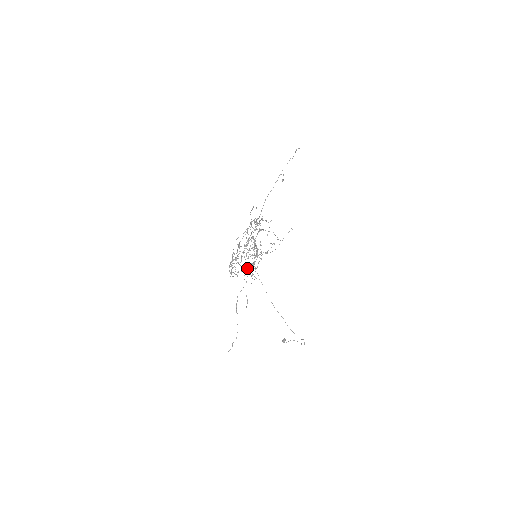
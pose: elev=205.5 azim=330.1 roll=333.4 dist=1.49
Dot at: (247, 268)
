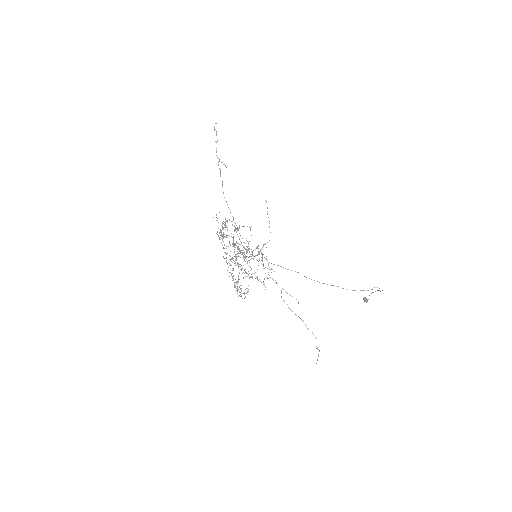
Dot at: (251, 277)
